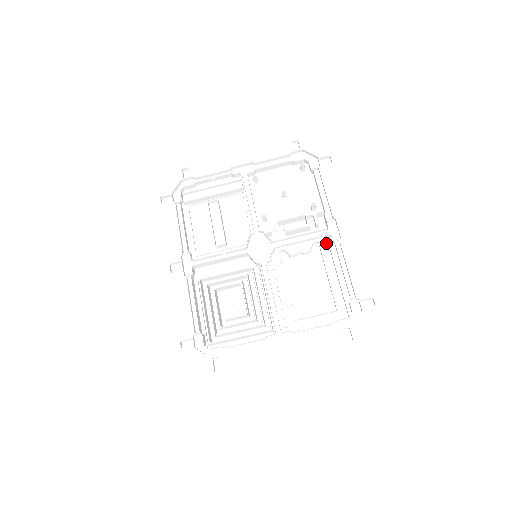
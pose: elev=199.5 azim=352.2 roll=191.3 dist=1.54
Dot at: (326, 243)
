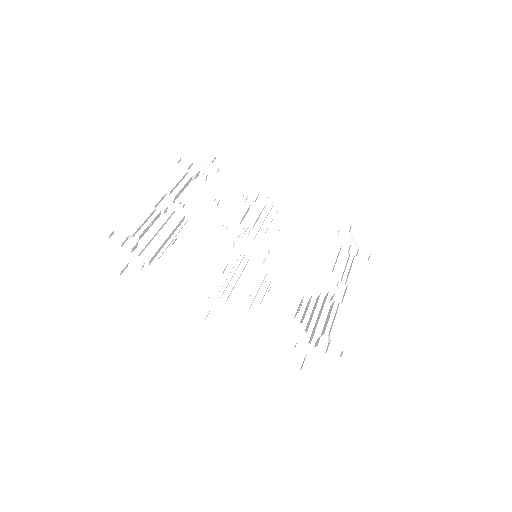
Dot at: (284, 213)
